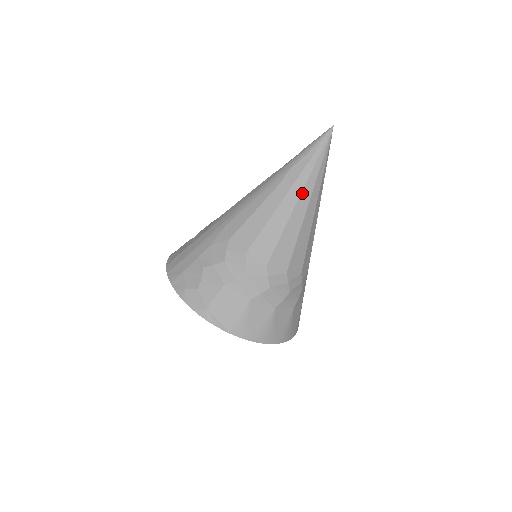
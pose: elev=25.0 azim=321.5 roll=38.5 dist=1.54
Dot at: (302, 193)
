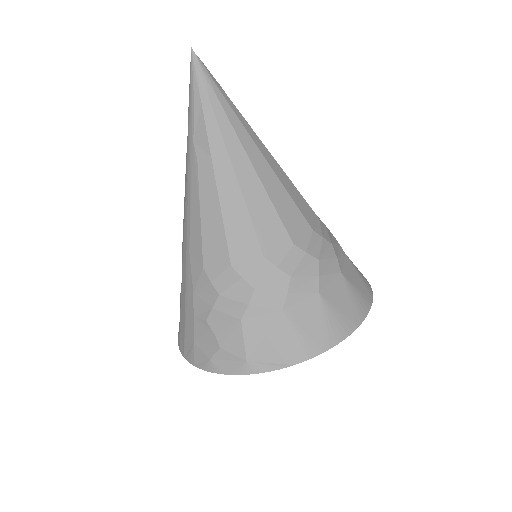
Dot at: (227, 148)
